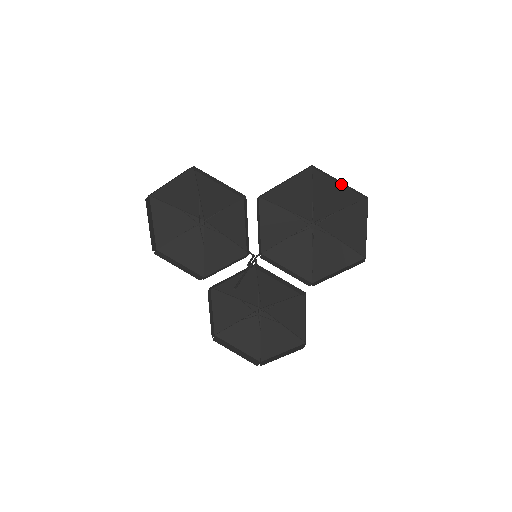
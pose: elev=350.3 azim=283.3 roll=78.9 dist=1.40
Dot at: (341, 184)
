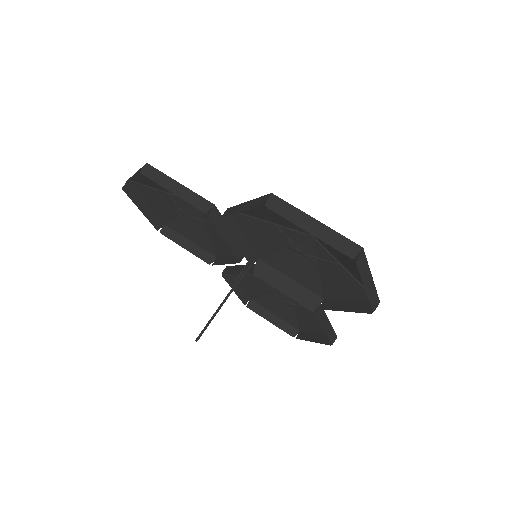
Dot at: (320, 222)
